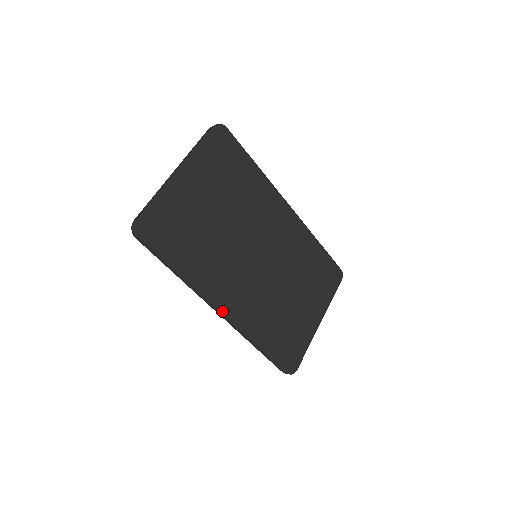
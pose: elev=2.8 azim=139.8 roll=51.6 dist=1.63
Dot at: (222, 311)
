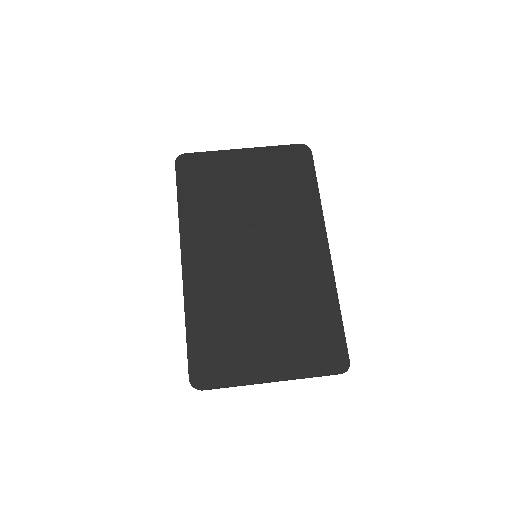
Dot at: (183, 260)
